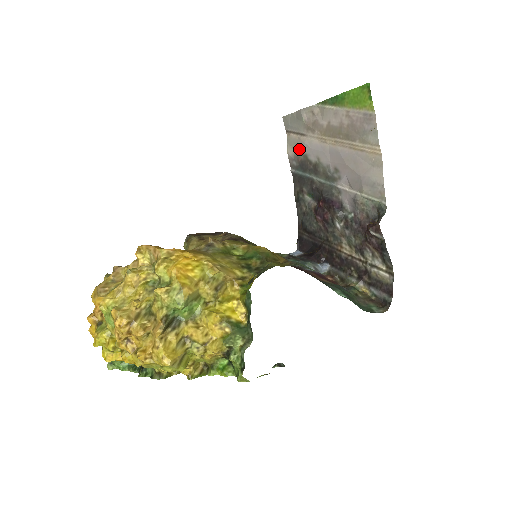
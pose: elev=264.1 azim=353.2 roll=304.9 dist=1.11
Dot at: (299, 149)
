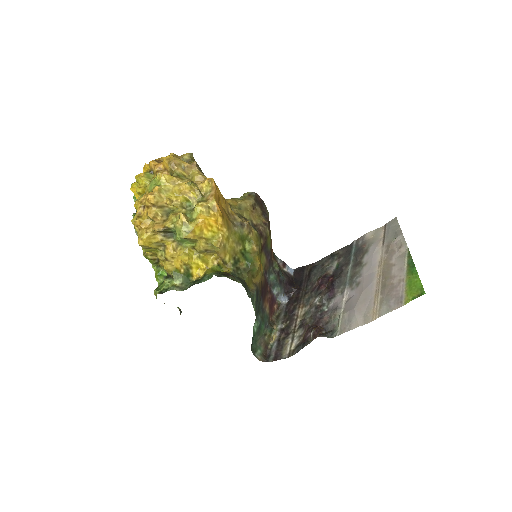
Dot at: (372, 243)
